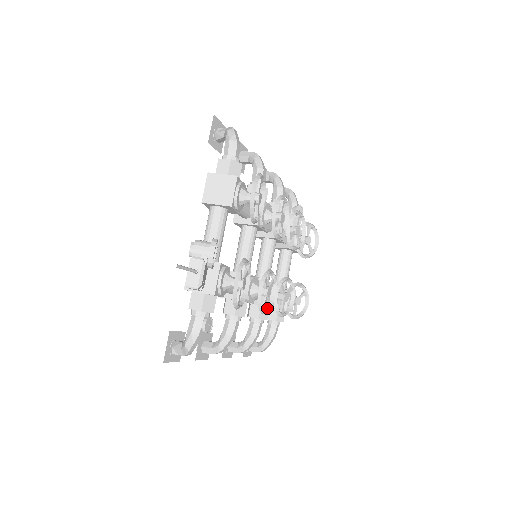
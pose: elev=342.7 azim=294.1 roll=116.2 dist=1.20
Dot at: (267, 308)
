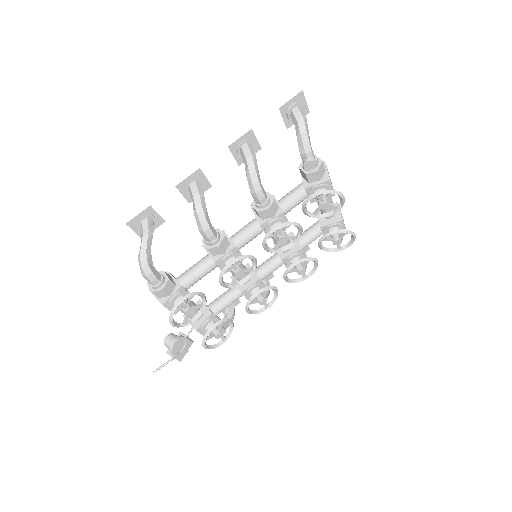
Dot at: (272, 301)
